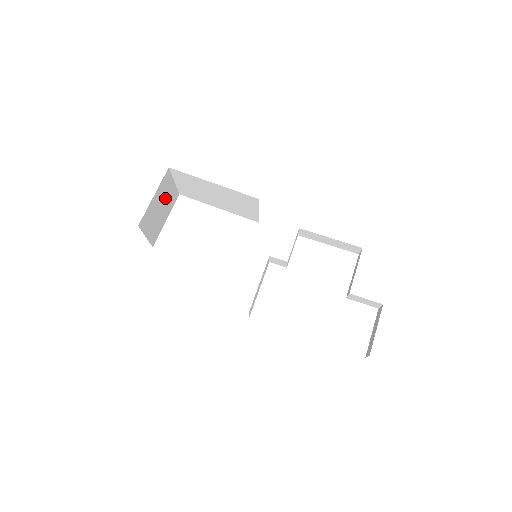
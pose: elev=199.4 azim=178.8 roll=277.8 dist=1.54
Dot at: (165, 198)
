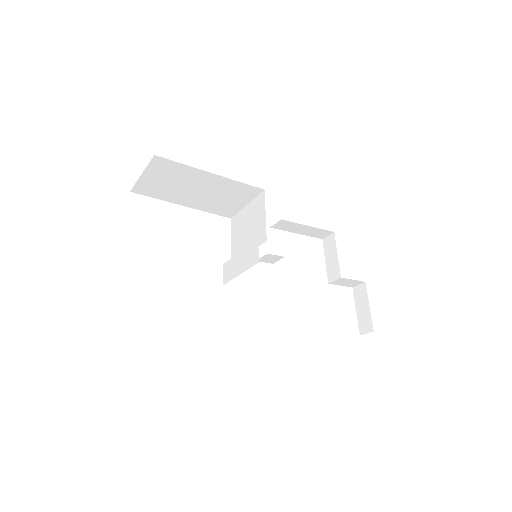
Dot at: occluded
